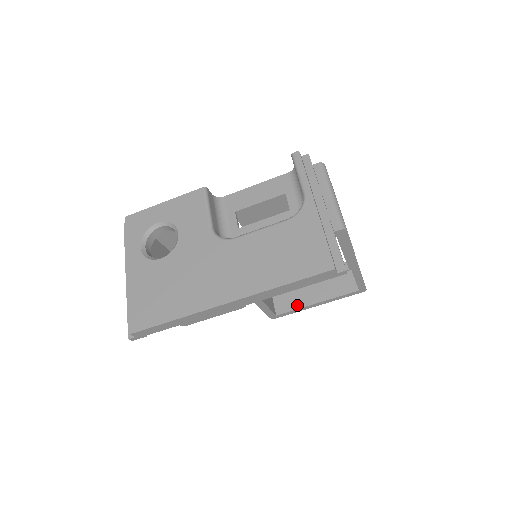
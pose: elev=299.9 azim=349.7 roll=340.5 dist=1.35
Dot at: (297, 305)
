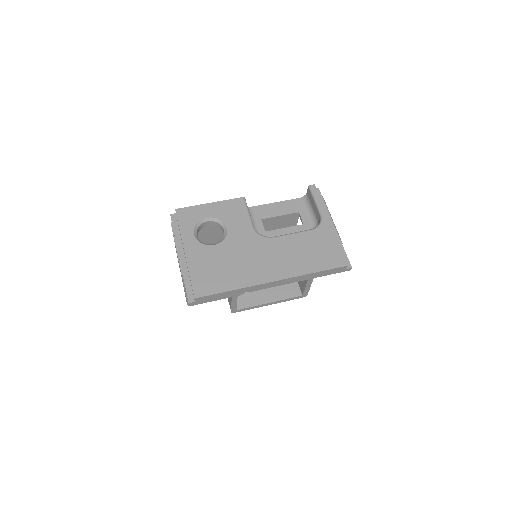
Dot at: (254, 303)
